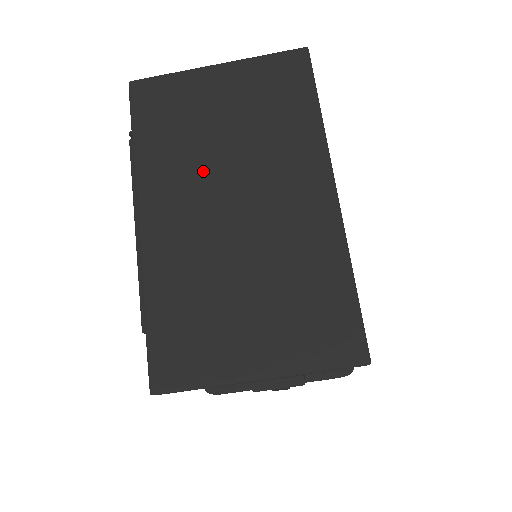
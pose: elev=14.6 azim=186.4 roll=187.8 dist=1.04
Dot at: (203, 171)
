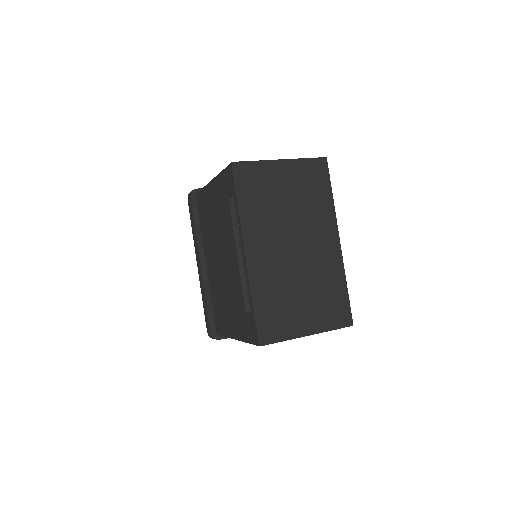
Dot at: (278, 225)
